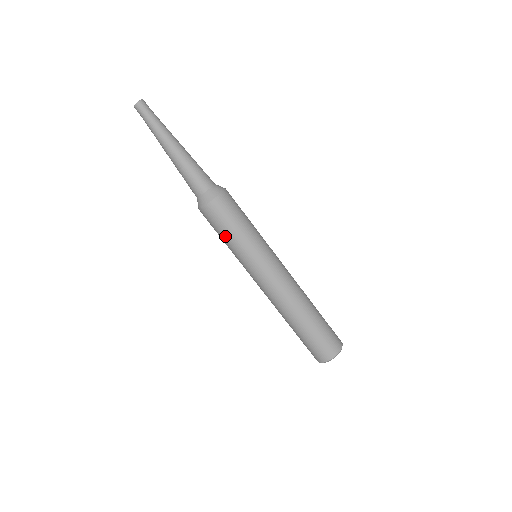
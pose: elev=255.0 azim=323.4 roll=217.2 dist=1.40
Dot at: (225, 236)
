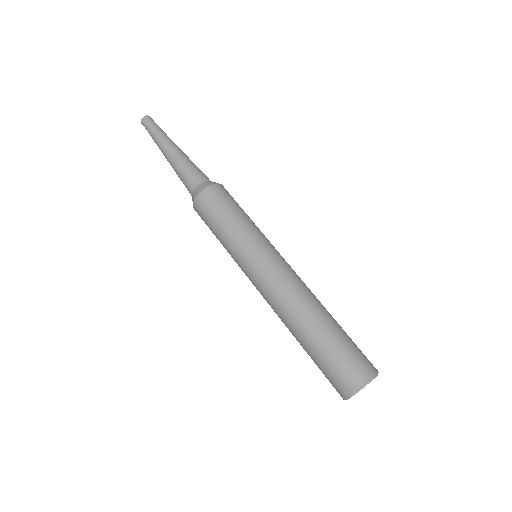
Dot at: (220, 224)
